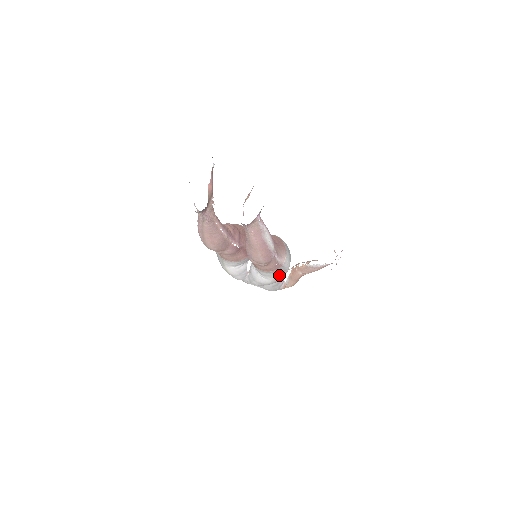
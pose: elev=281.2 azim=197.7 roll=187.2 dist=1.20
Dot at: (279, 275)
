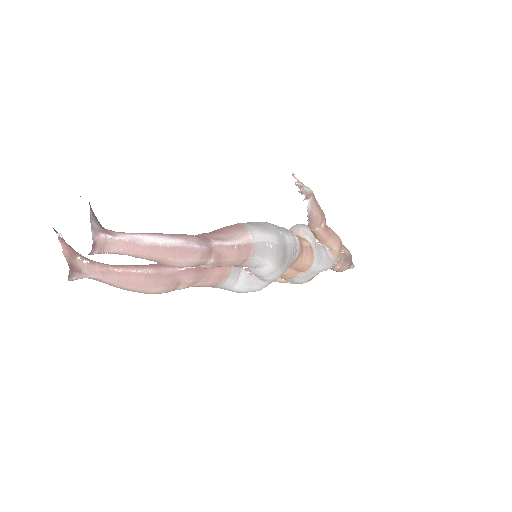
Dot at: (268, 252)
